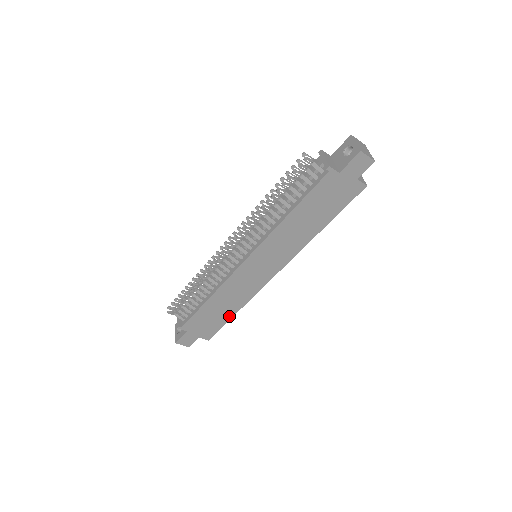
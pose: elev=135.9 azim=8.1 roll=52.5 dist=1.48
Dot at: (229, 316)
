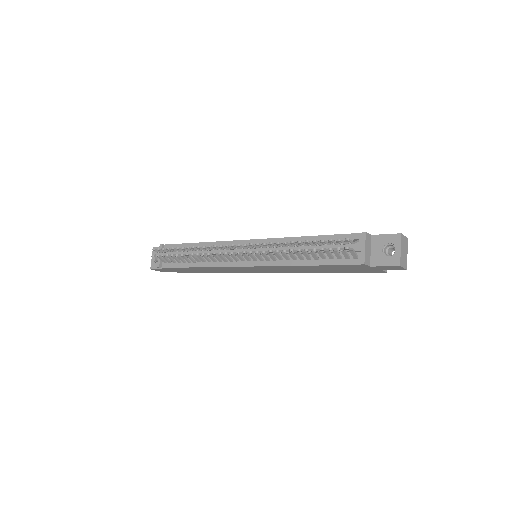
Dot at: (209, 272)
